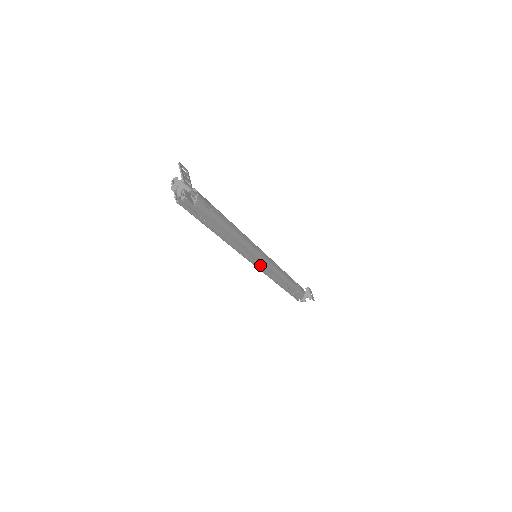
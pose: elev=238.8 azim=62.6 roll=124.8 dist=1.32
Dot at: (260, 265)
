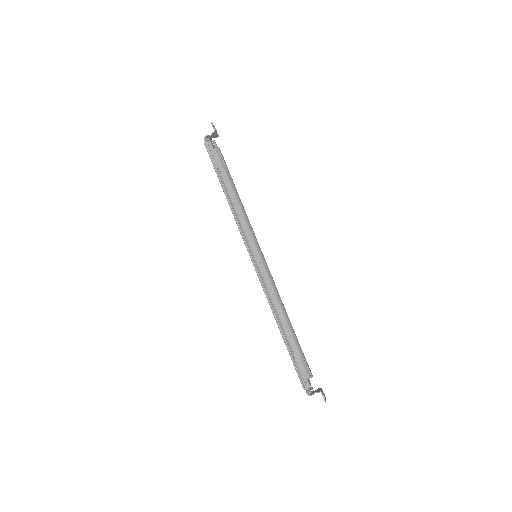
Dot at: (257, 265)
